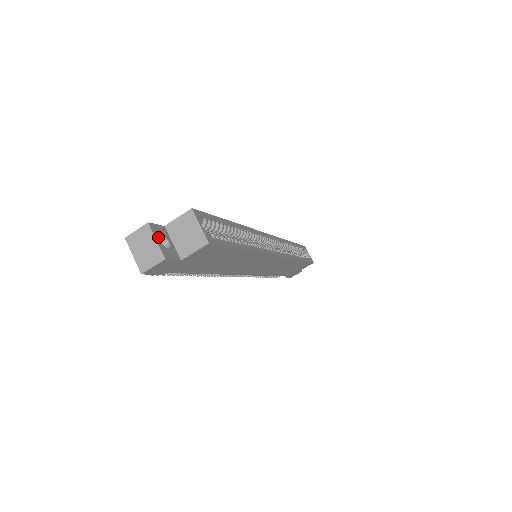
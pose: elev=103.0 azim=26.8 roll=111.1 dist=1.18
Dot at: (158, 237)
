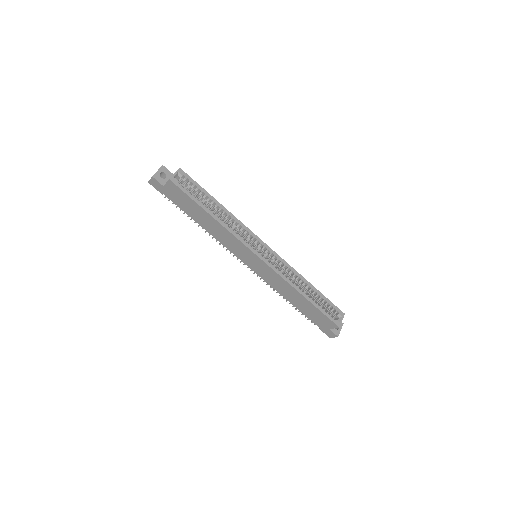
Dot at: (161, 171)
